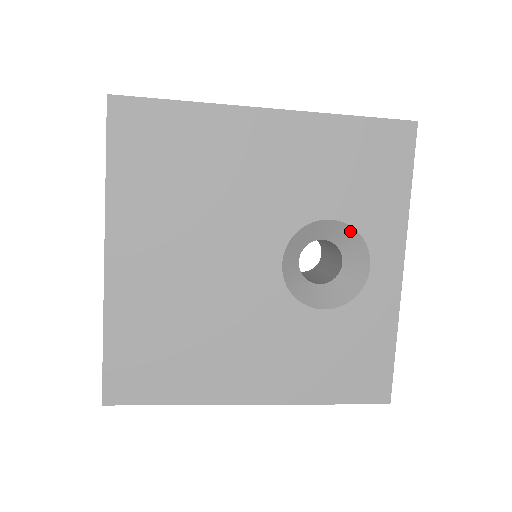
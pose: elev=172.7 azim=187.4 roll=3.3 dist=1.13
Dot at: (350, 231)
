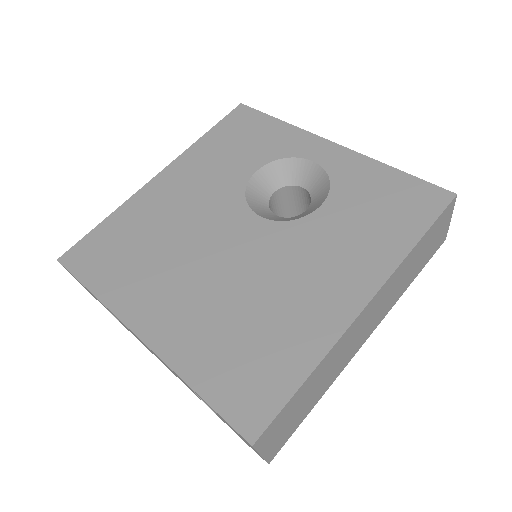
Dot at: (277, 165)
